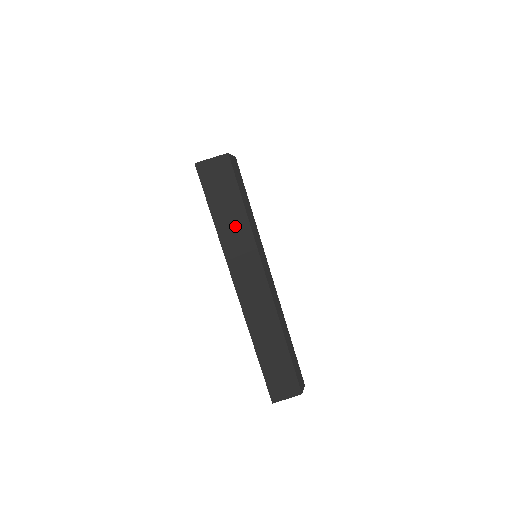
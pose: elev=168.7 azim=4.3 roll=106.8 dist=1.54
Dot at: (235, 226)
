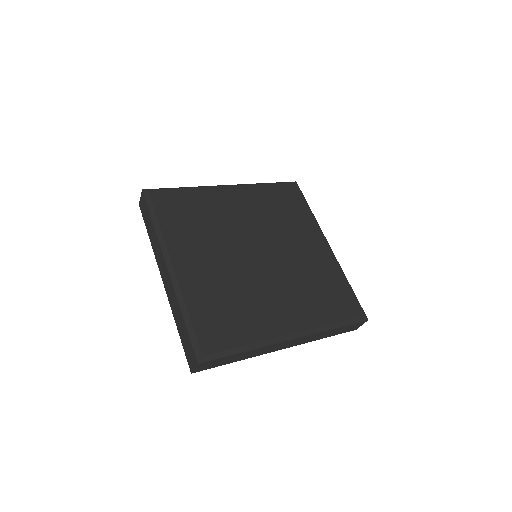
Dot at: (246, 355)
